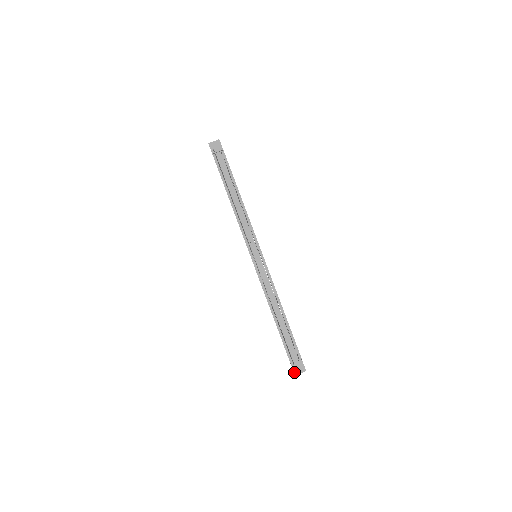
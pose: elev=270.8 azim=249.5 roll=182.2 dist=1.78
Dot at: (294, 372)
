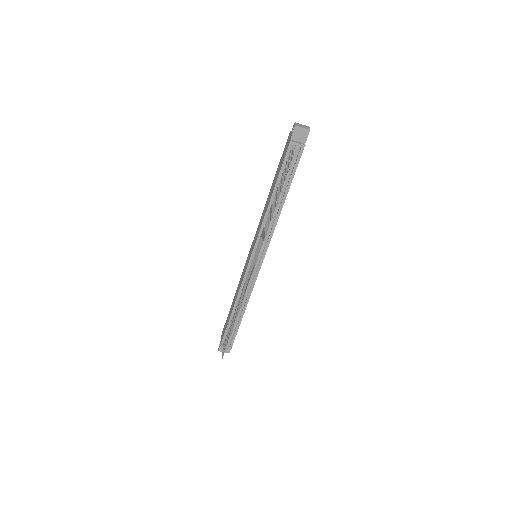
Dot at: (219, 349)
